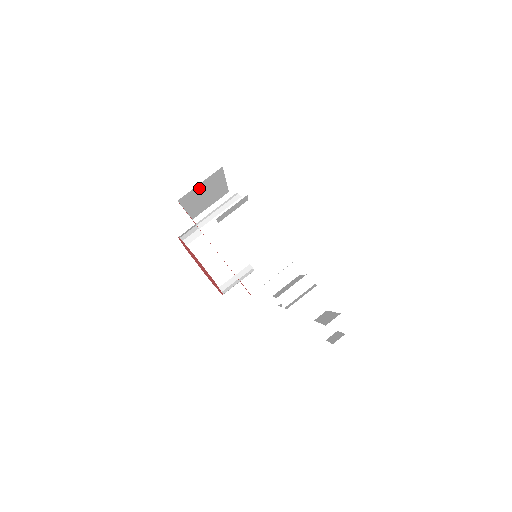
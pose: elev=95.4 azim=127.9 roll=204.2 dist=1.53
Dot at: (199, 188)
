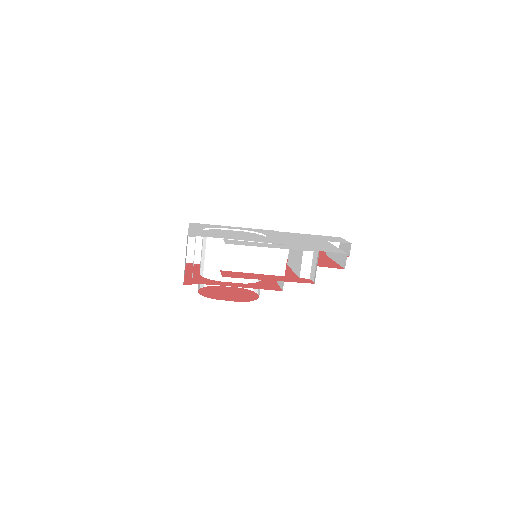
Dot at: occluded
